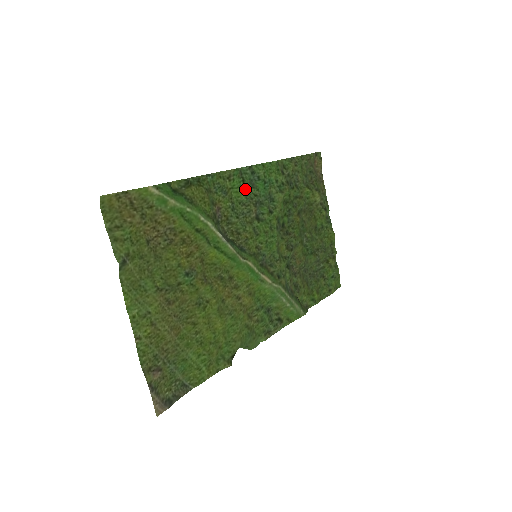
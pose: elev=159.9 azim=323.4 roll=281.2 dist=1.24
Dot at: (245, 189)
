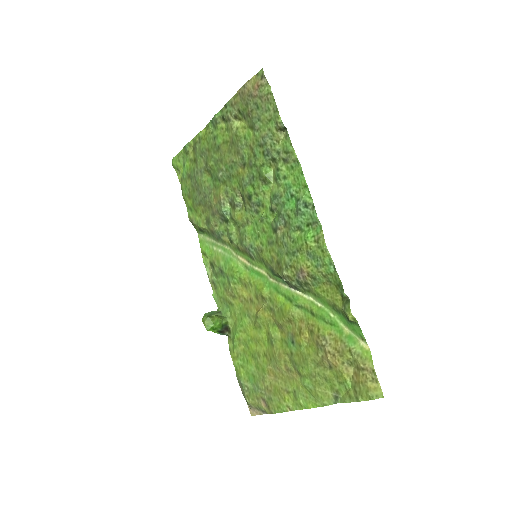
Dot at: (300, 227)
